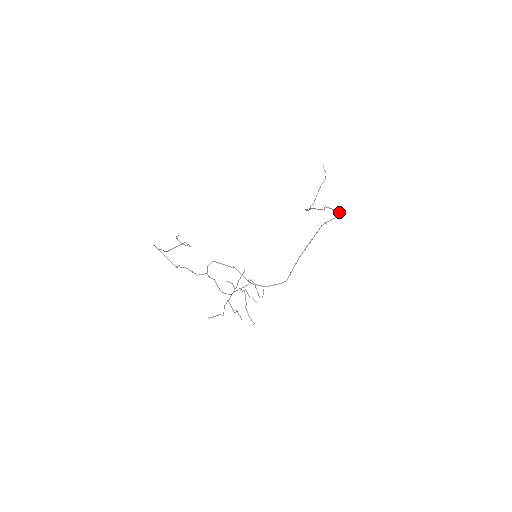
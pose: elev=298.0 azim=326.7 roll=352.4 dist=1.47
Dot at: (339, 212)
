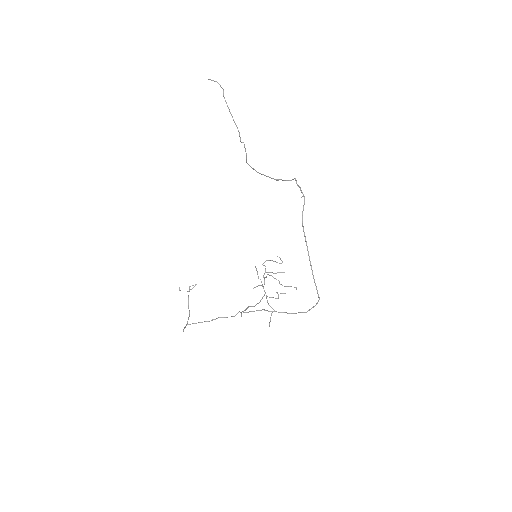
Dot at: (302, 193)
